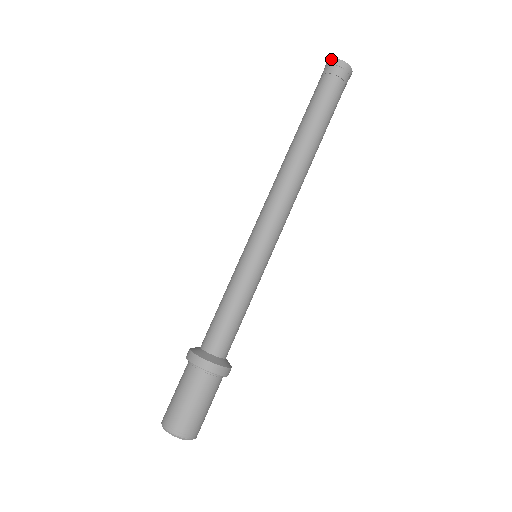
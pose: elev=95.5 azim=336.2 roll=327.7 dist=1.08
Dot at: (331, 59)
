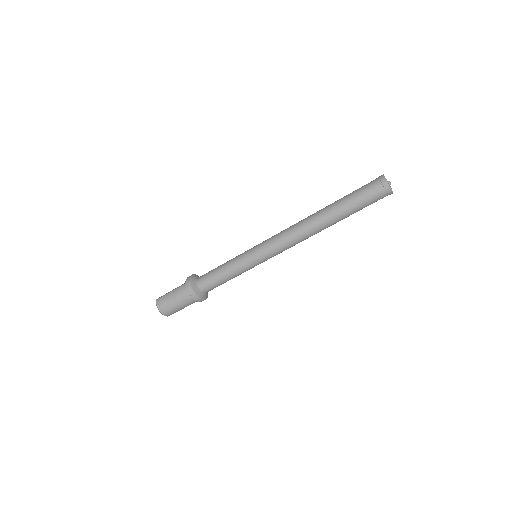
Dot at: (389, 186)
